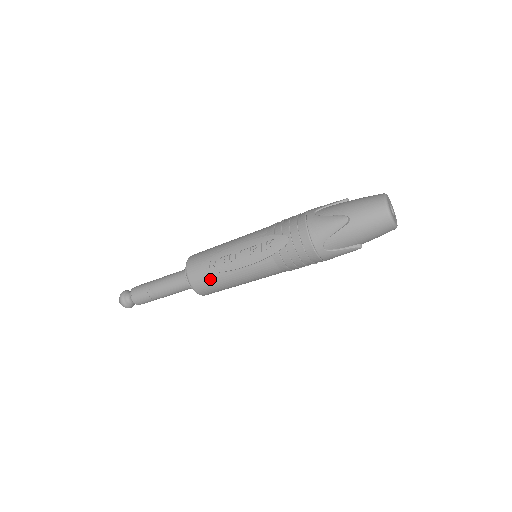
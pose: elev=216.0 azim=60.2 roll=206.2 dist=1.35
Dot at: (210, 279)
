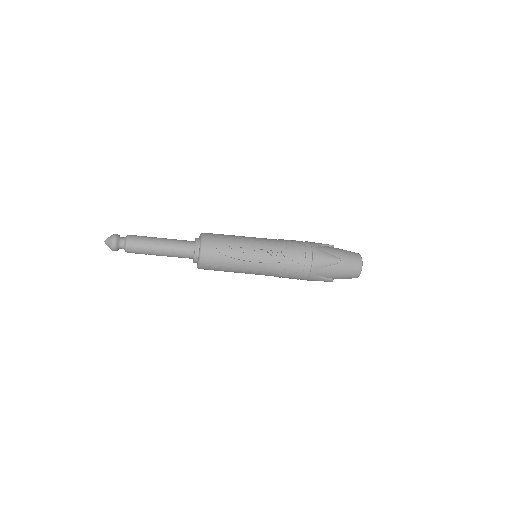
Dot at: (221, 259)
